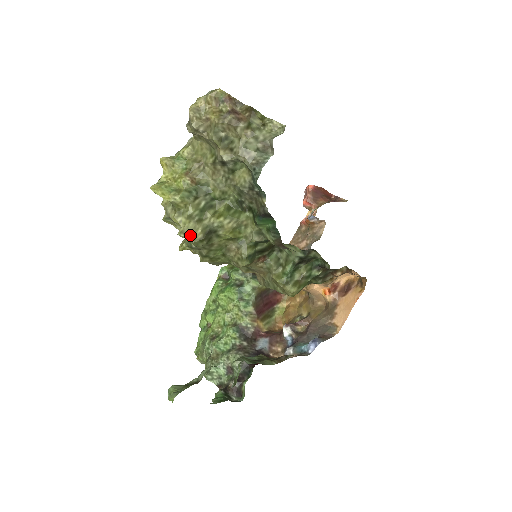
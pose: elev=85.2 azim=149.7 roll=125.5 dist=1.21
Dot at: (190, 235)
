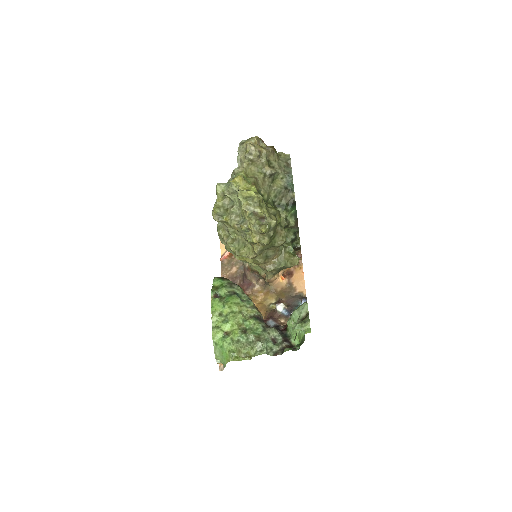
Dot at: (272, 218)
